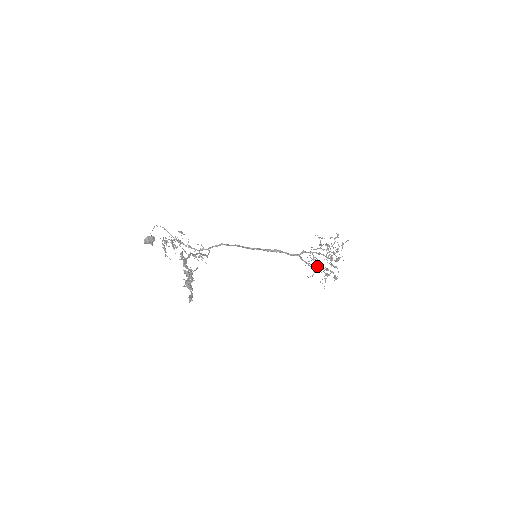
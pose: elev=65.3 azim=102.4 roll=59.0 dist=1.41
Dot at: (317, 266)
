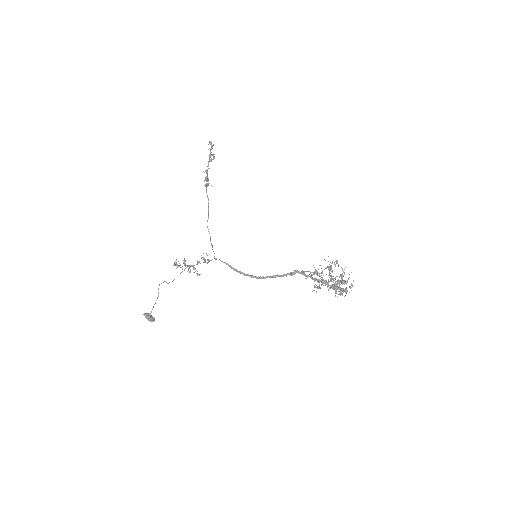
Dot at: (321, 280)
